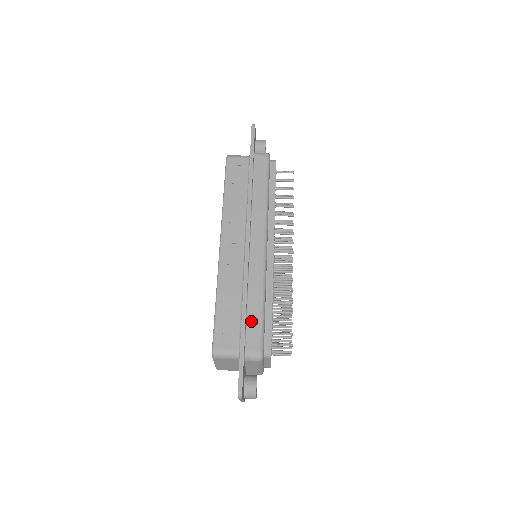
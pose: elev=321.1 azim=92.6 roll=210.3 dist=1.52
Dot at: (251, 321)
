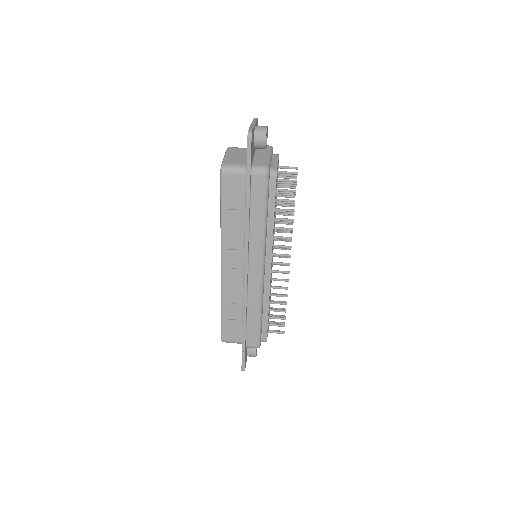
Dot at: (250, 327)
